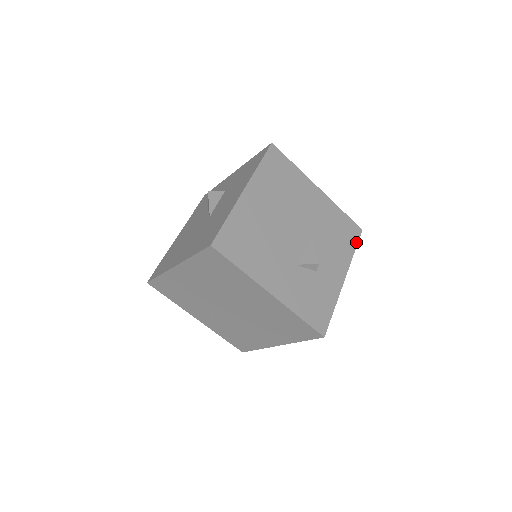
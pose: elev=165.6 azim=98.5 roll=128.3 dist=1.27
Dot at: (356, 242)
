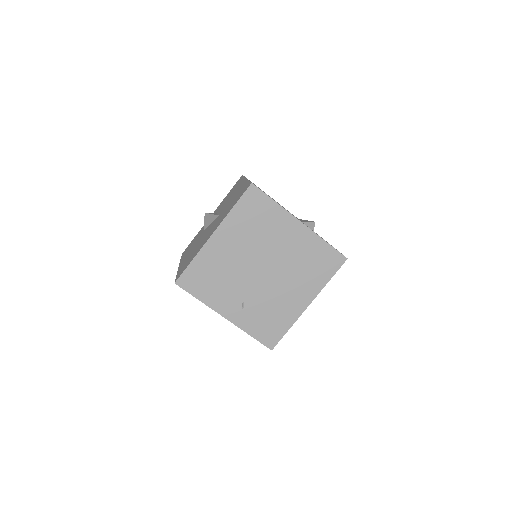
Dot at: occluded
